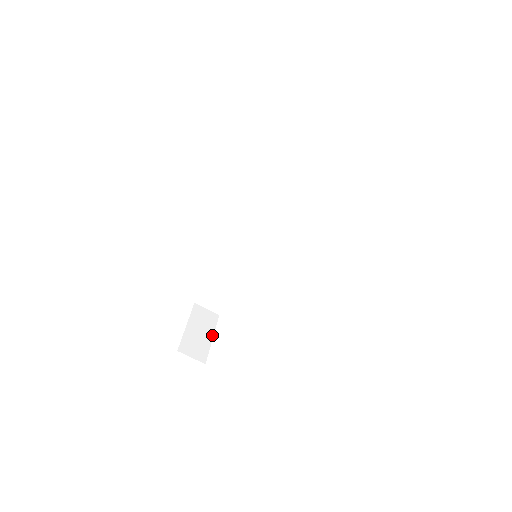
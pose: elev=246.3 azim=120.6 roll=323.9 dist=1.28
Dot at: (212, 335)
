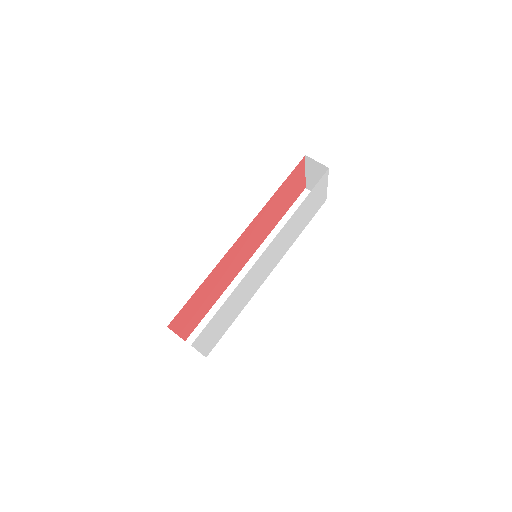
Dot at: (198, 351)
